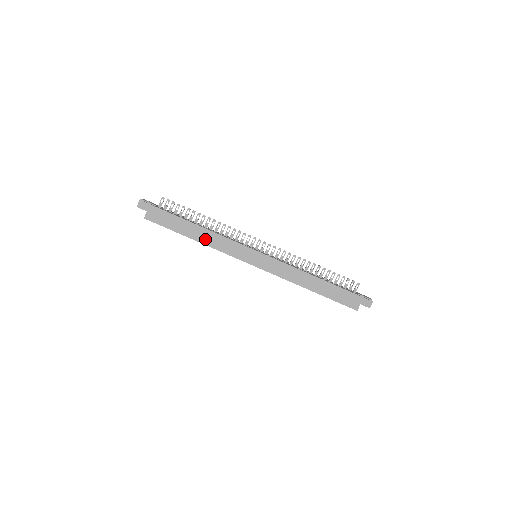
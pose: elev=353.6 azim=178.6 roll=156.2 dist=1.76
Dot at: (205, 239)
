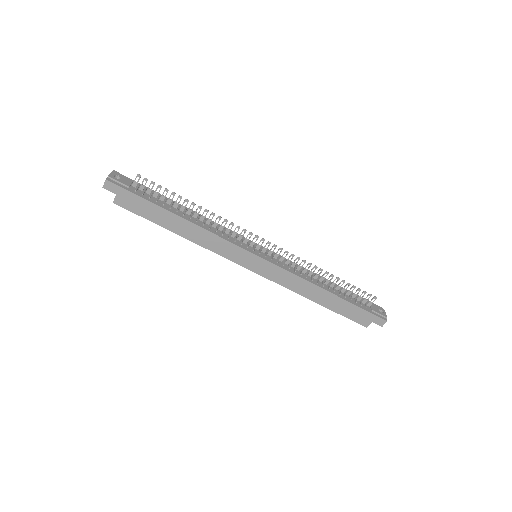
Dot at: (192, 235)
